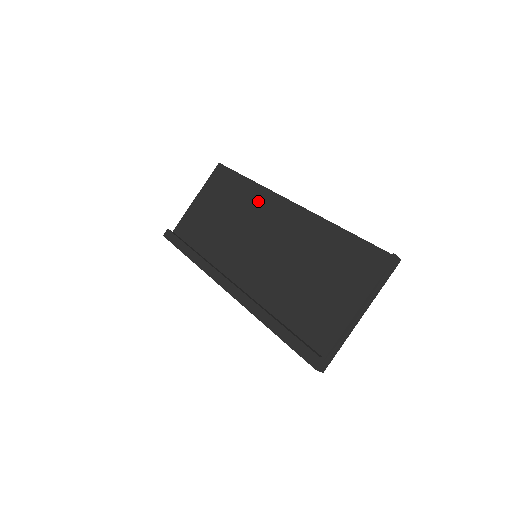
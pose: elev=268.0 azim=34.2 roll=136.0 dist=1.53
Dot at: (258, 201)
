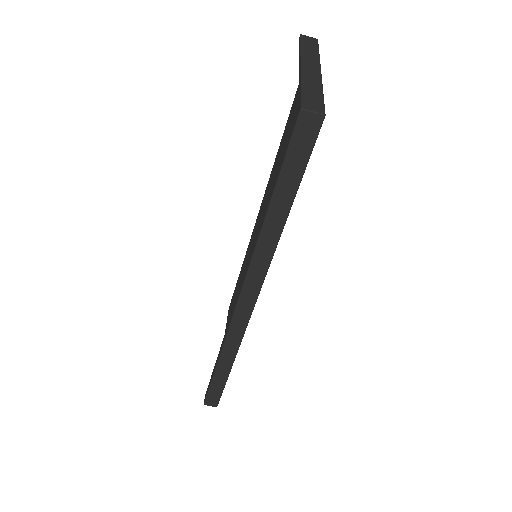
Dot at: (248, 253)
